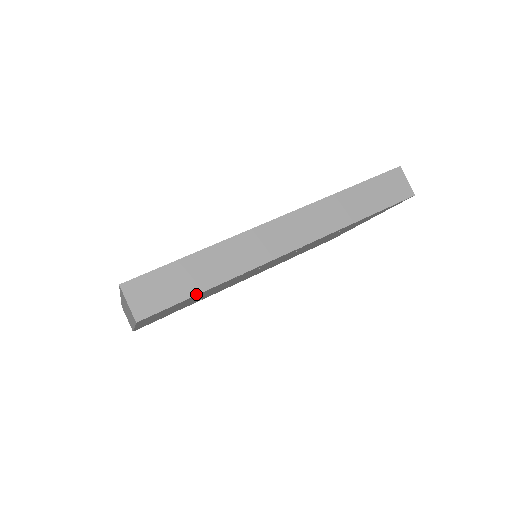
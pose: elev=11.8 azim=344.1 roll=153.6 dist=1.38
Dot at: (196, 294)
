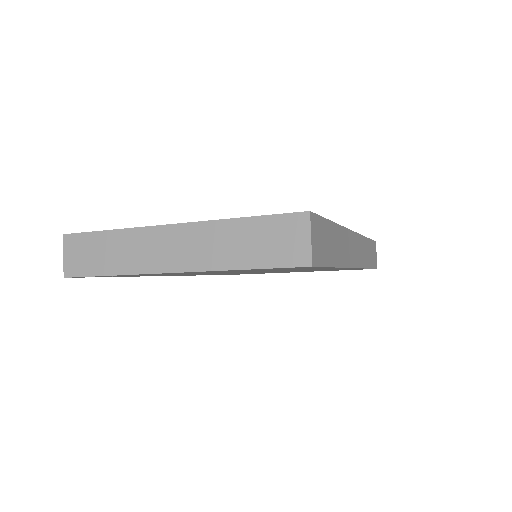
Dot at: (332, 266)
